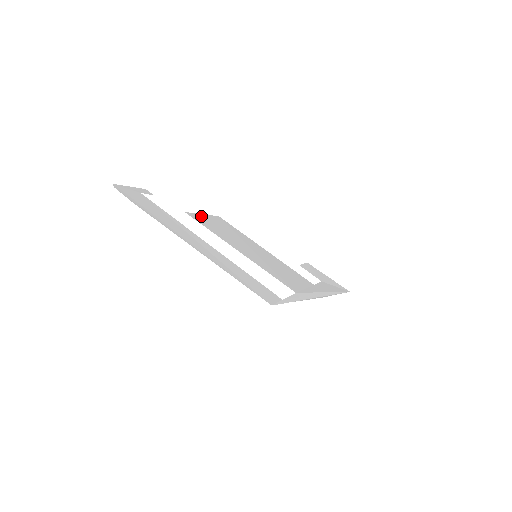
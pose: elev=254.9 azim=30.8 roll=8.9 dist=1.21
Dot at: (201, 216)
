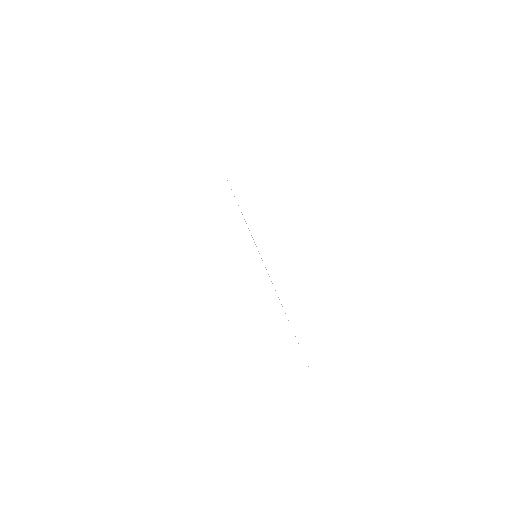
Dot at: occluded
